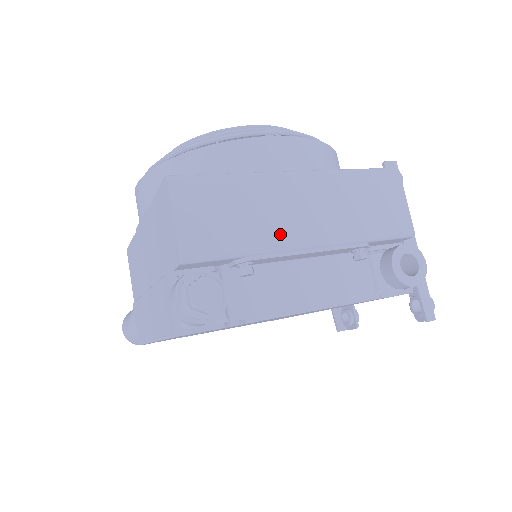
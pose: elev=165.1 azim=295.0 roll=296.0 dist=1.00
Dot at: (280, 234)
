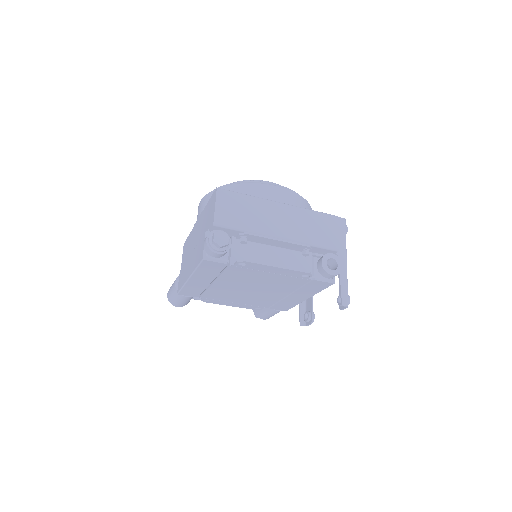
Dot at: (264, 227)
